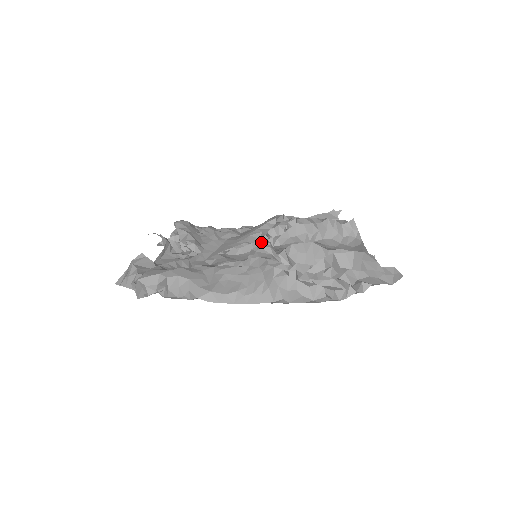
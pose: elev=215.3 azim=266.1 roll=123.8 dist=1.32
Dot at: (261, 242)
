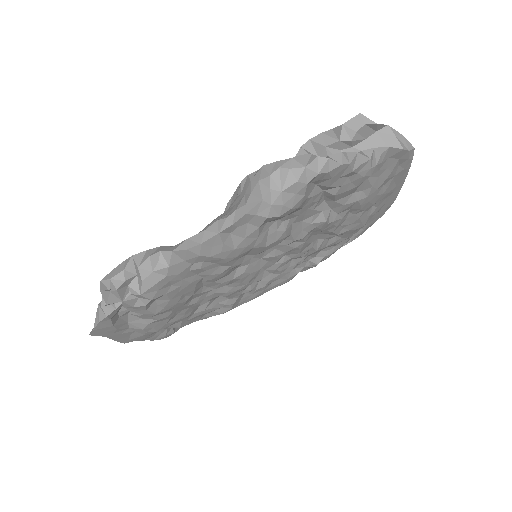
Dot at: occluded
